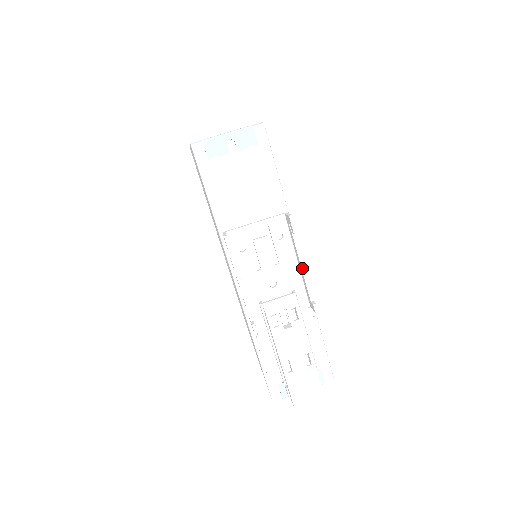
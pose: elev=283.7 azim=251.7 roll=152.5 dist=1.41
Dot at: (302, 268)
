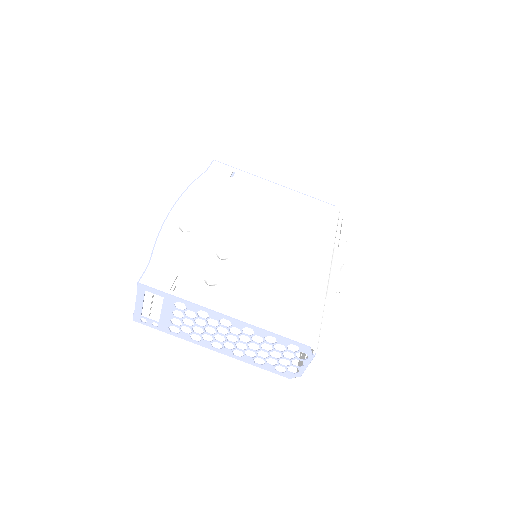
Dot at: (339, 271)
